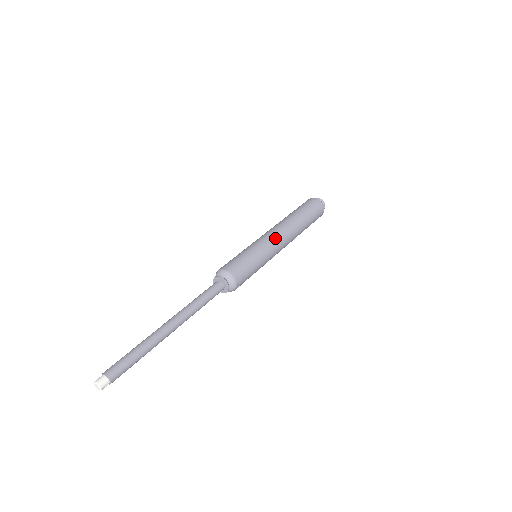
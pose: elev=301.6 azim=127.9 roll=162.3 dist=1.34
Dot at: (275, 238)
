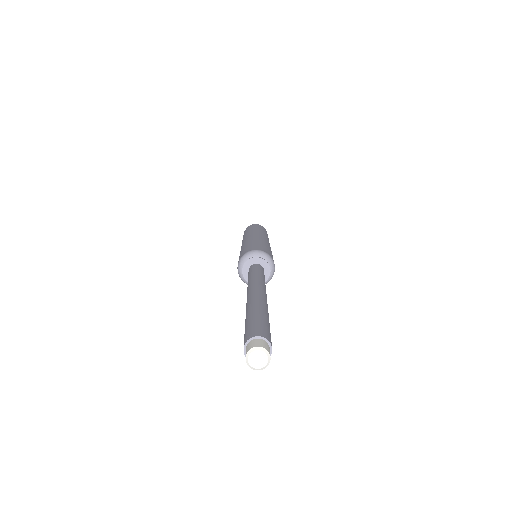
Dot at: (260, 236)
